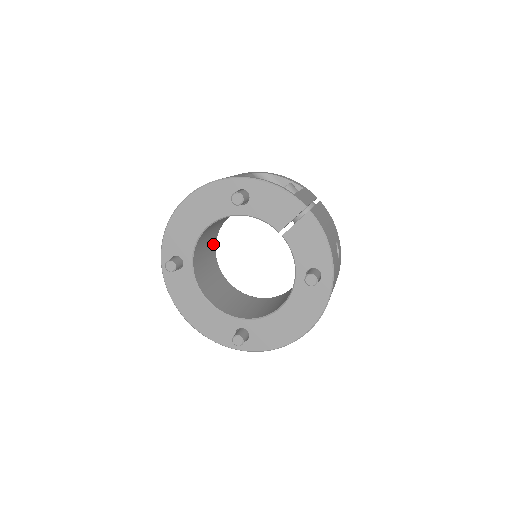
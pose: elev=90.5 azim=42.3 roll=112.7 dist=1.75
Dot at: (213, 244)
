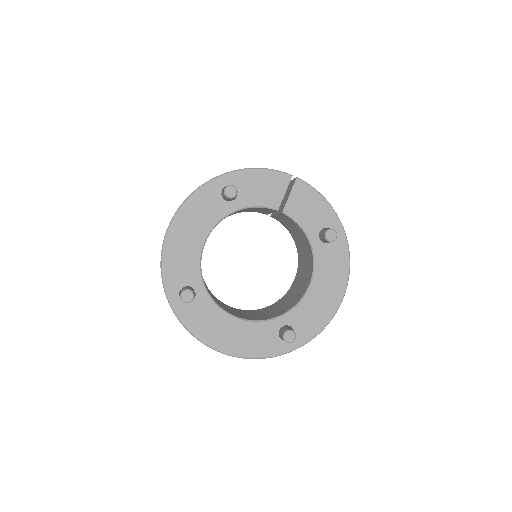
Dot at: occluded
